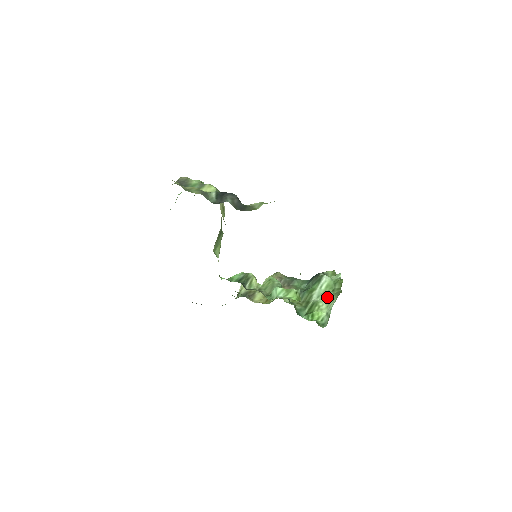
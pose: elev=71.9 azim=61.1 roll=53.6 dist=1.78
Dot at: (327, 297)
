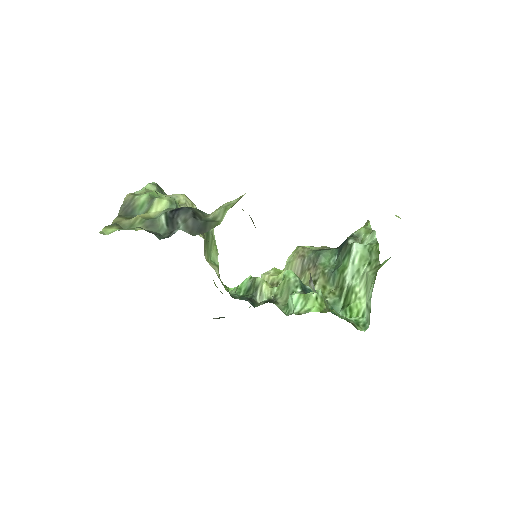
Dot at: (363, 276)
